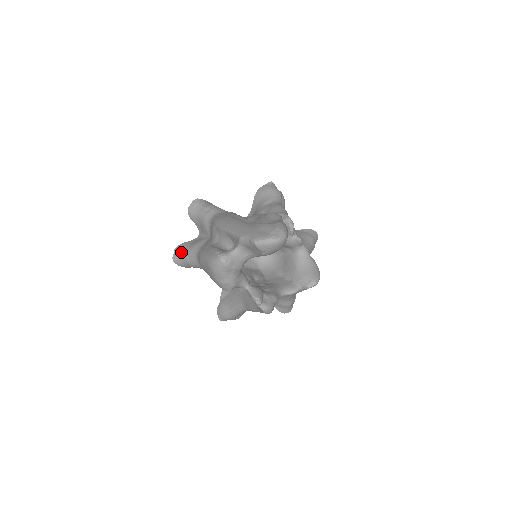
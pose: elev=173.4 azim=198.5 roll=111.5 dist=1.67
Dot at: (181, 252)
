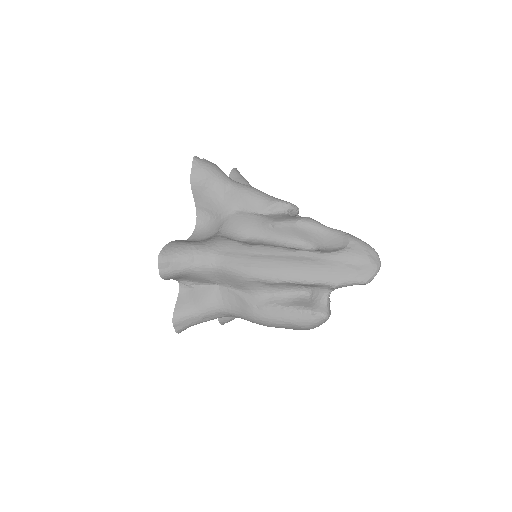
Dot at: (187, 320)
